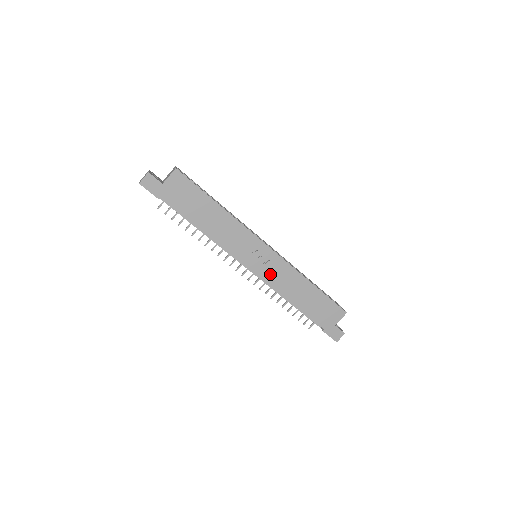
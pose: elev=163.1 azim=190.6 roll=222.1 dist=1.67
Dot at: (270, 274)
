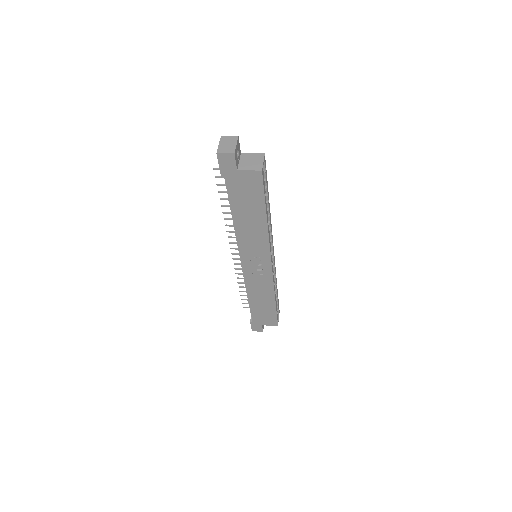
Dot at: (253, 277)
